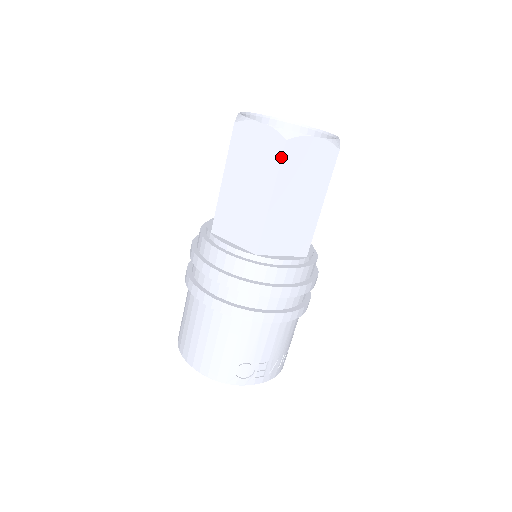
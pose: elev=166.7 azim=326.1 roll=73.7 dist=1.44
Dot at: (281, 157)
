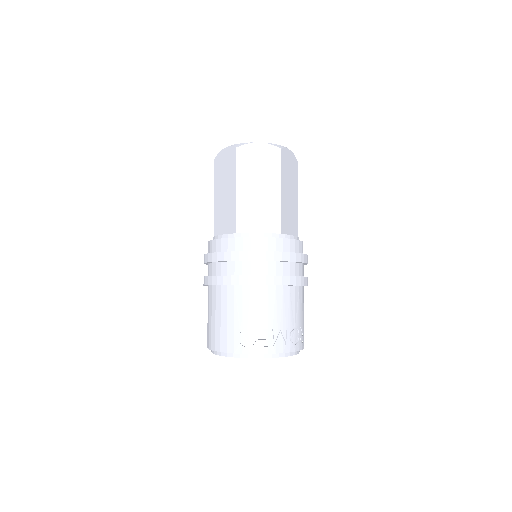
Dot at: (236, 159)
